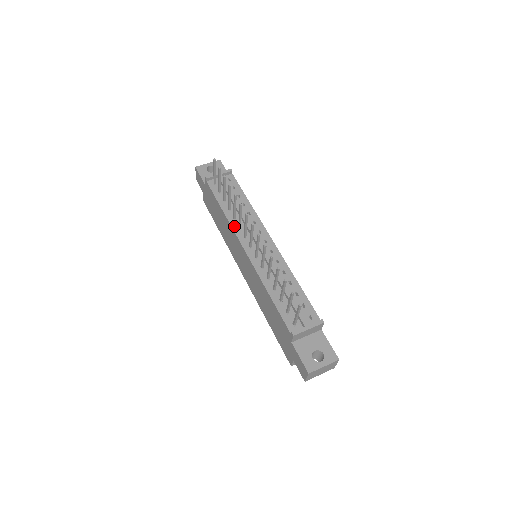
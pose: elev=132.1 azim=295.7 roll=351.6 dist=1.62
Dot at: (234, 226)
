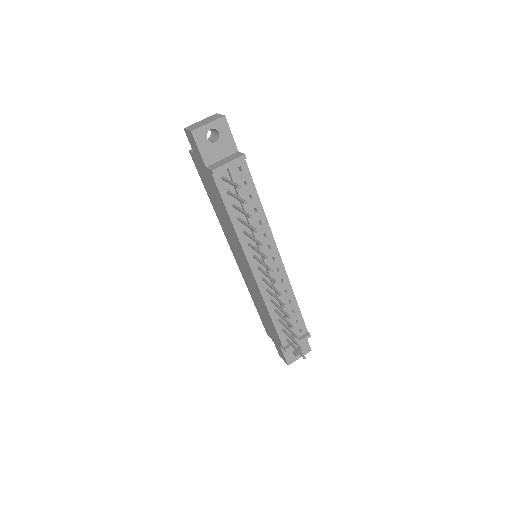
Dot at: (243, 243)
